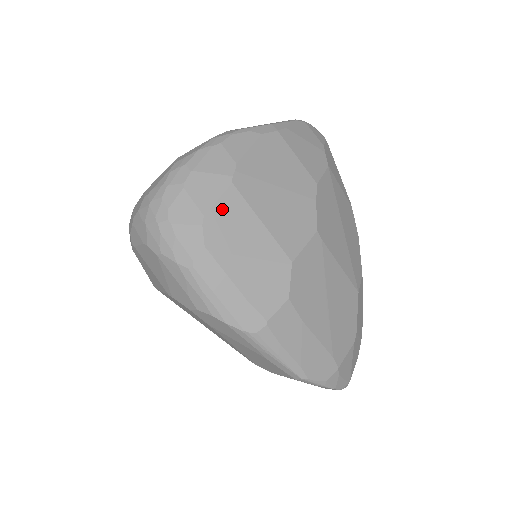
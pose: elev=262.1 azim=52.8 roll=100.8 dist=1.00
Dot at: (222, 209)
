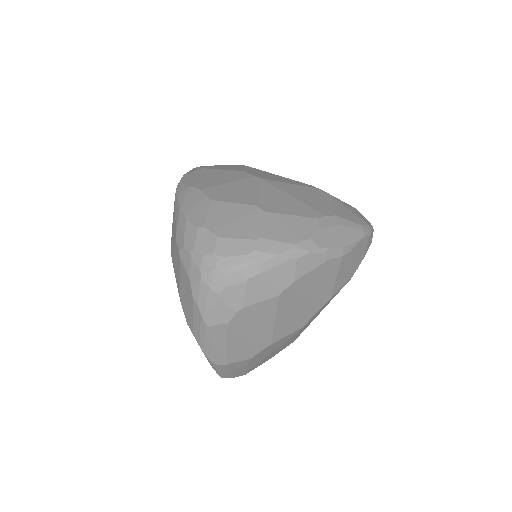
Dot at: (258, 307)
